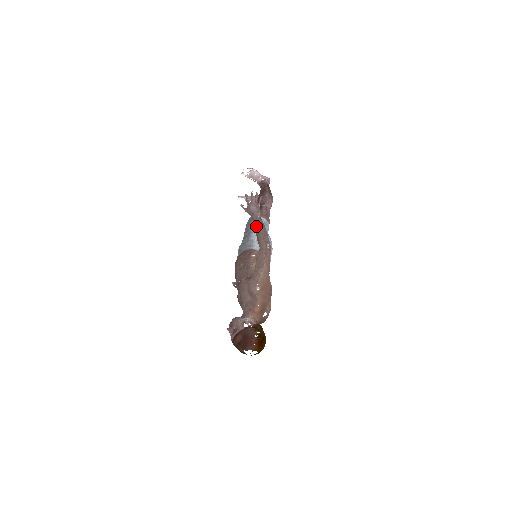
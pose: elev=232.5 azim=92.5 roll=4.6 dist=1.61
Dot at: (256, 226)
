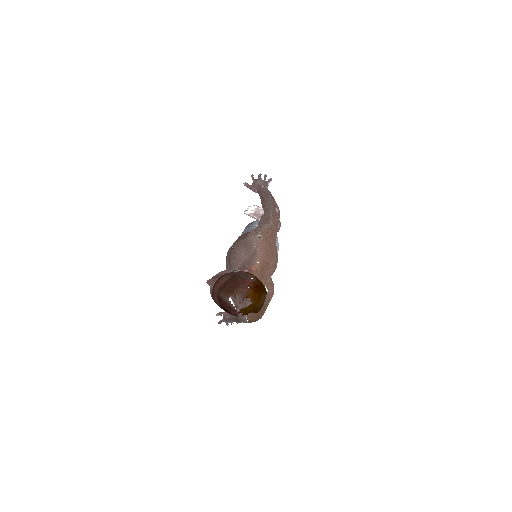
Dot at: (262, 194)
